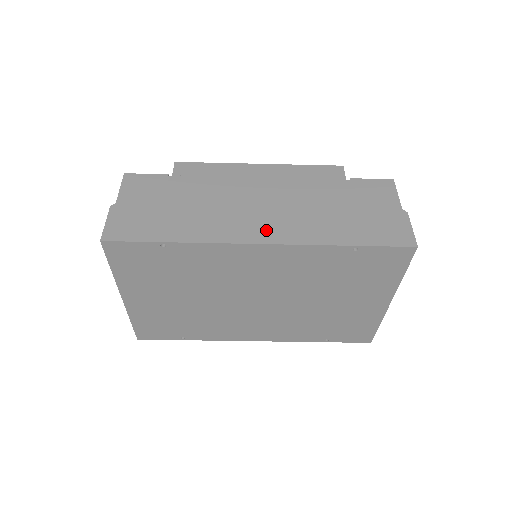
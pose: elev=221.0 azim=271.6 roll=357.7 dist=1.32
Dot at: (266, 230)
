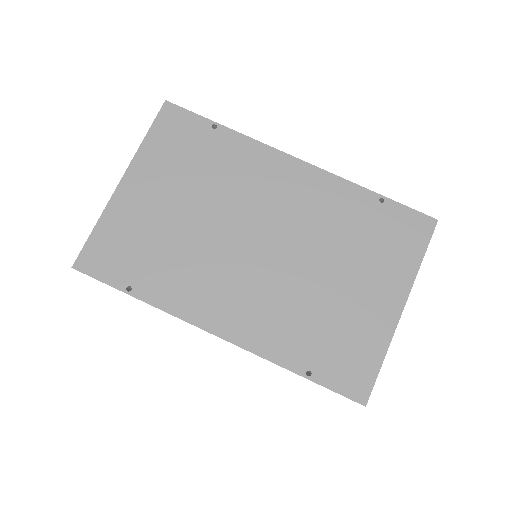
Dot at: occluded
